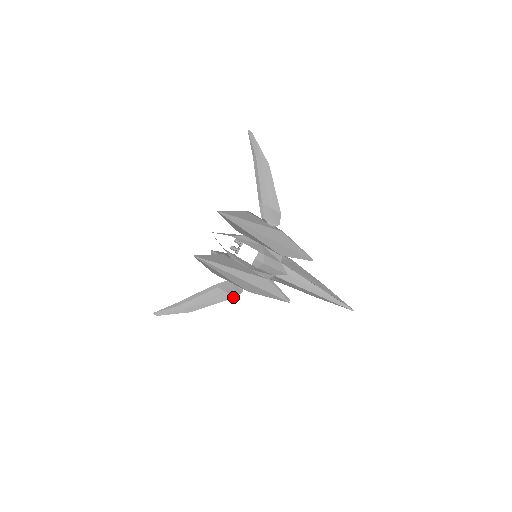
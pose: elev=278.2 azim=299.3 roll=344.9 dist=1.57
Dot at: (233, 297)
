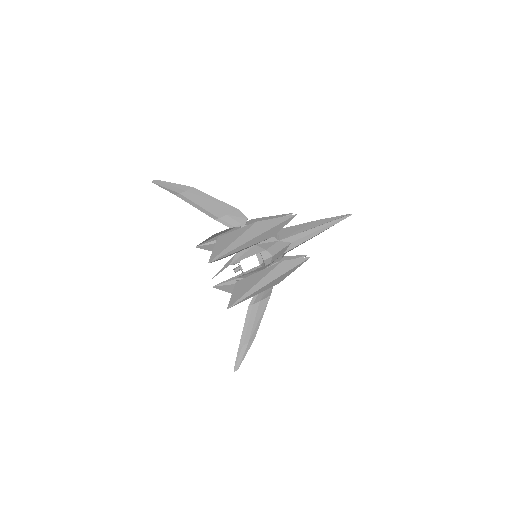
Dot at: (269, 297)
